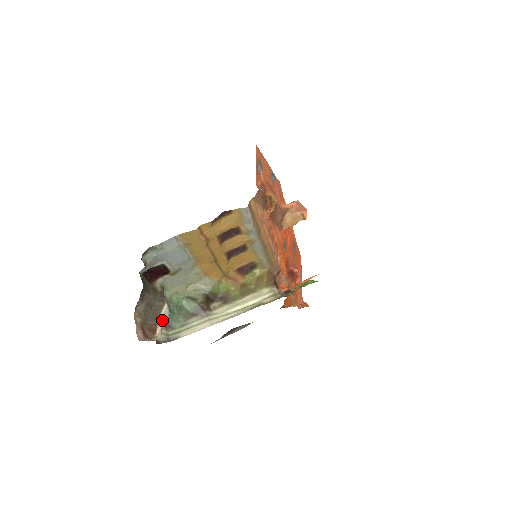
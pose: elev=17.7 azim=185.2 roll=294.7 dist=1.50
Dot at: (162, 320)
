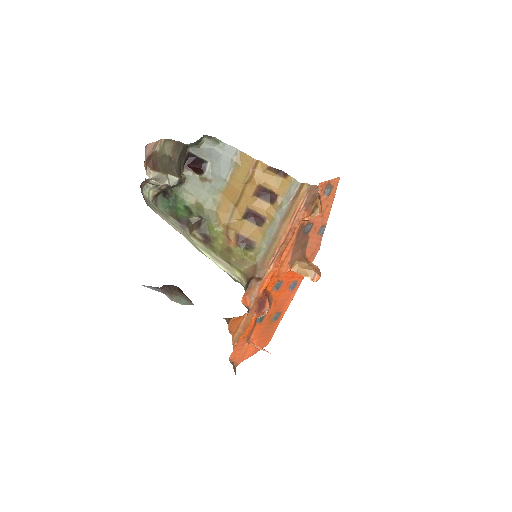
Dot at: (165, 175)
